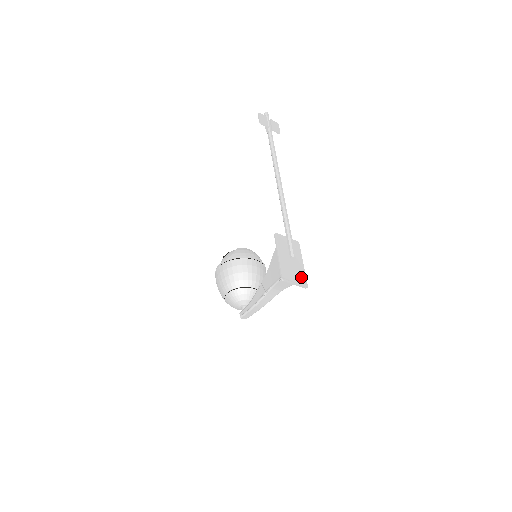
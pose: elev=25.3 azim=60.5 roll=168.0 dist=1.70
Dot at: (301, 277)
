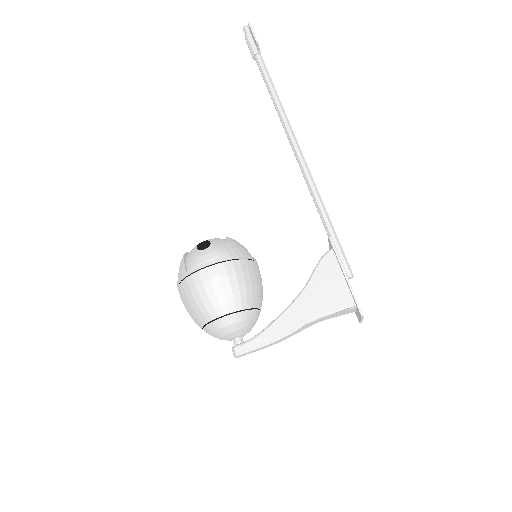
Dot at: occluded
